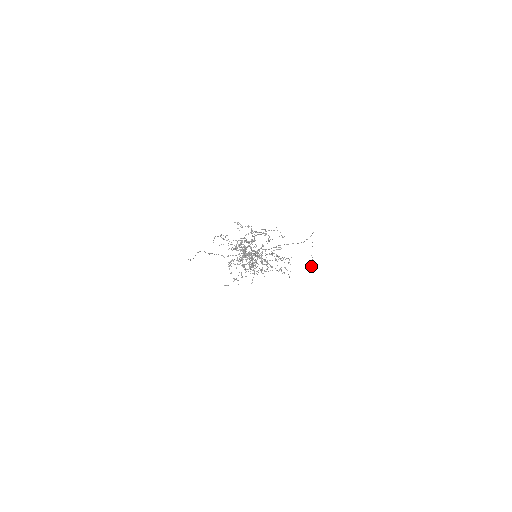
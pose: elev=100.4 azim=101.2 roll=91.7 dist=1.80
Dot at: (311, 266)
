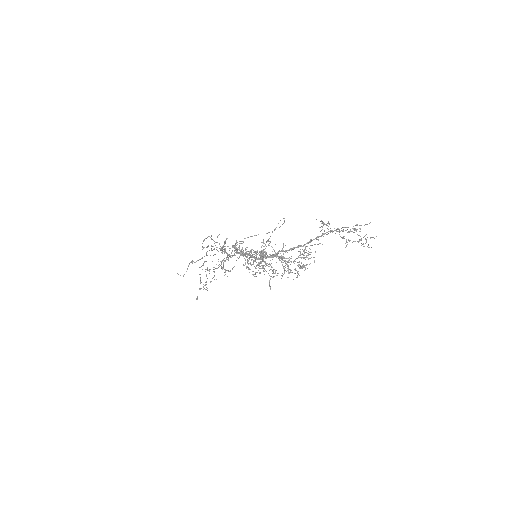
Dot at: occluded
